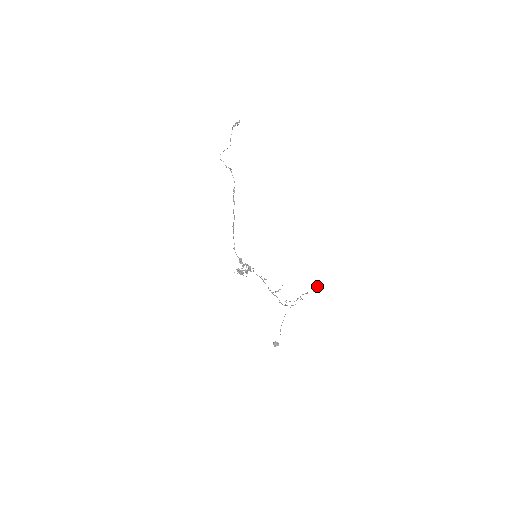
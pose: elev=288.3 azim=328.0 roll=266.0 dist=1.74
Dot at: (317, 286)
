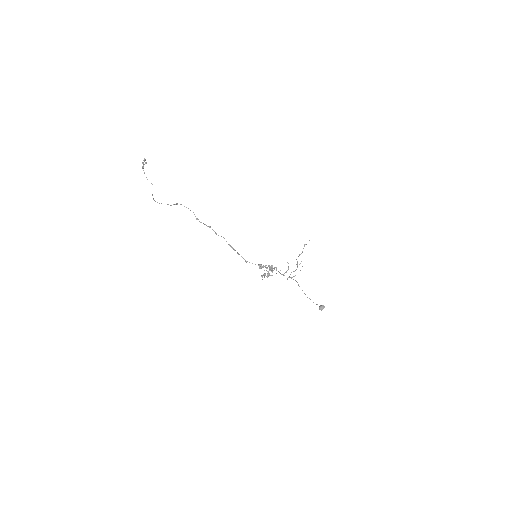
Dot at: occluded
